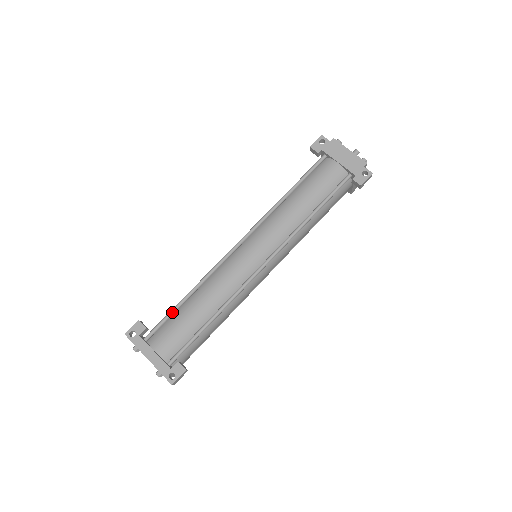
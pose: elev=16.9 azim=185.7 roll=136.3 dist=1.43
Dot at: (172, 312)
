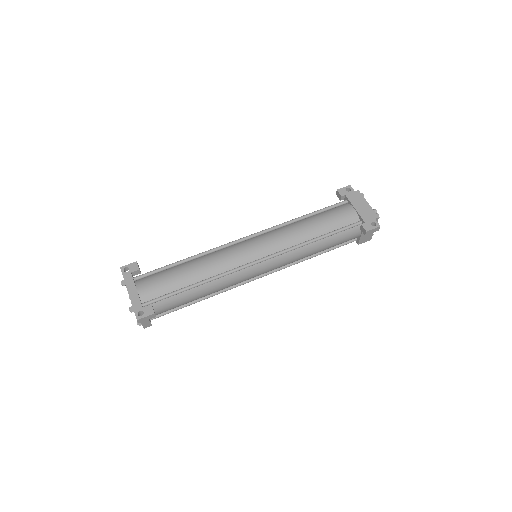
Dot at: (166, 267)
